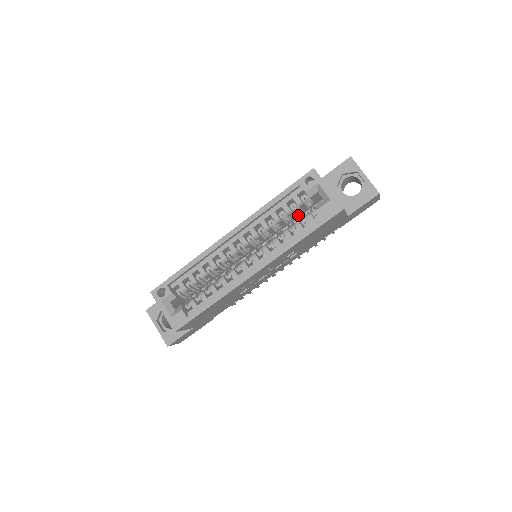
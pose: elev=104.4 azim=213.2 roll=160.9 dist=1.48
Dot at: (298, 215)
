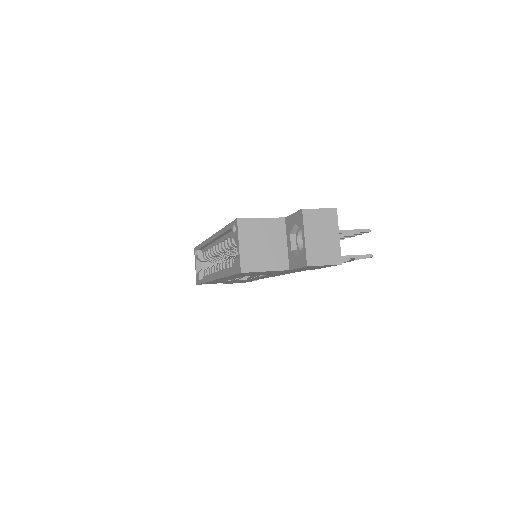
Dot at: occluded
